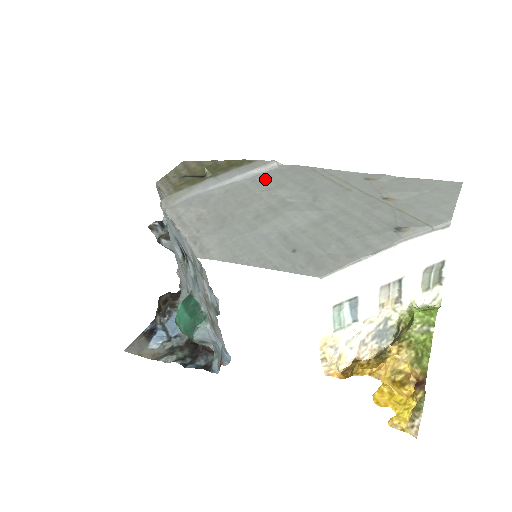
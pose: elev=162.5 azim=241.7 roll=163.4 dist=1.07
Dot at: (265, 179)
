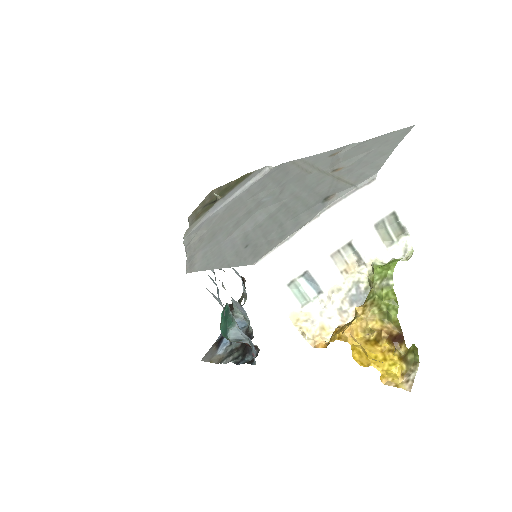
Dot at: (256, 186)
